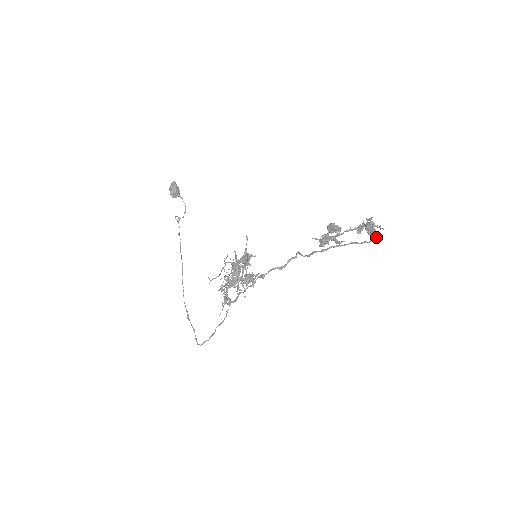
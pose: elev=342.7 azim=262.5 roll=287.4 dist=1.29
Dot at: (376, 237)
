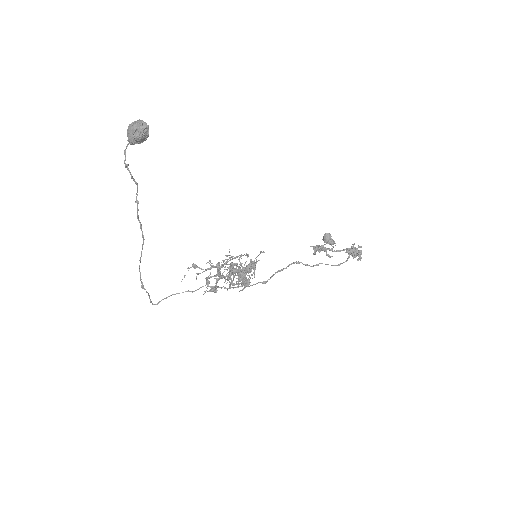
Dot at: occluded
